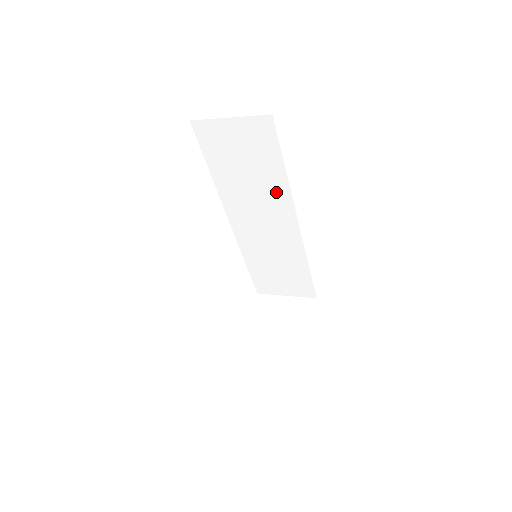
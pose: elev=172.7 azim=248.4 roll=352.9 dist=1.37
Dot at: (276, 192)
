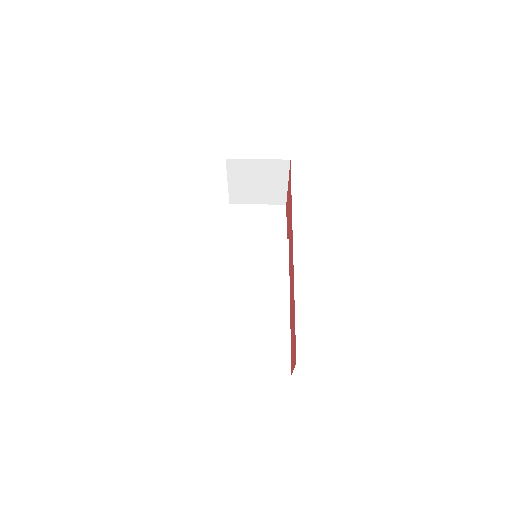
Dot at: occluded
